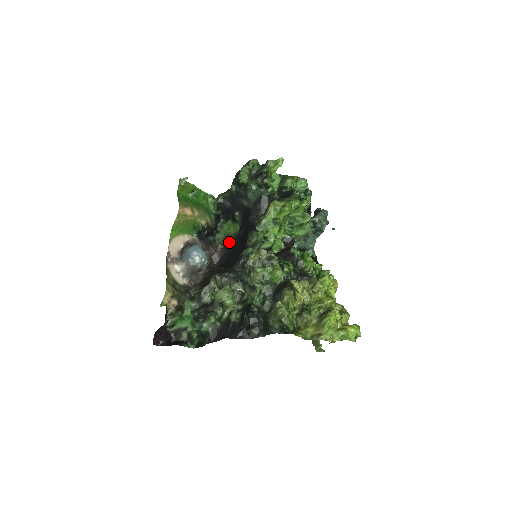
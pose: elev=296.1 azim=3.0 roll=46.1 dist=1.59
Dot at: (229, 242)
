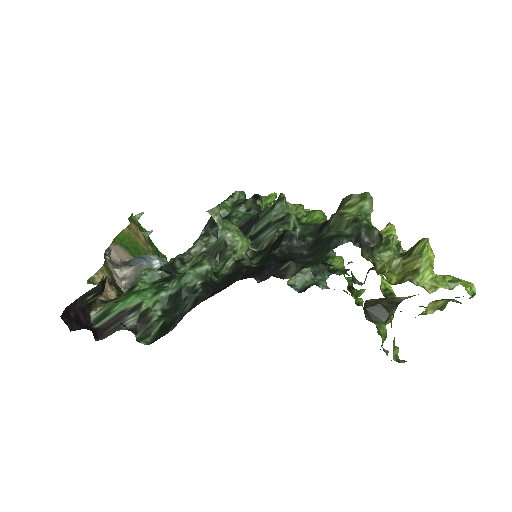
Dot at: occluded
